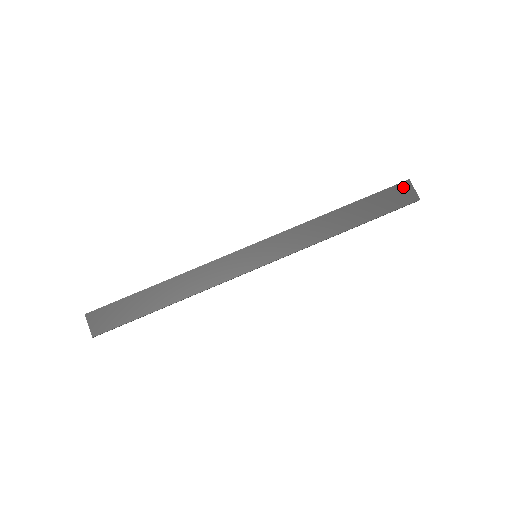
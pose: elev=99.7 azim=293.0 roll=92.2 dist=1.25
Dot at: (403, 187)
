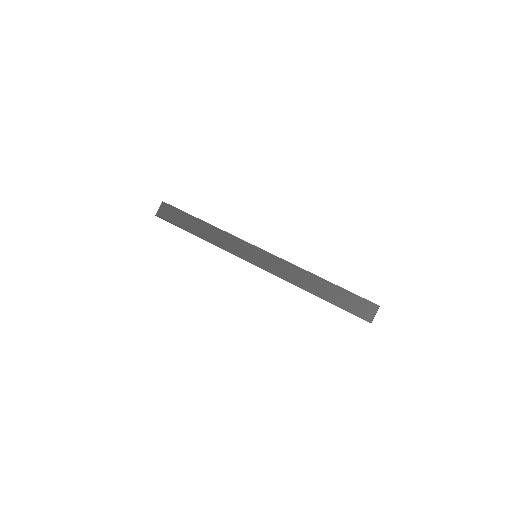
Dot at: (370, 306)
